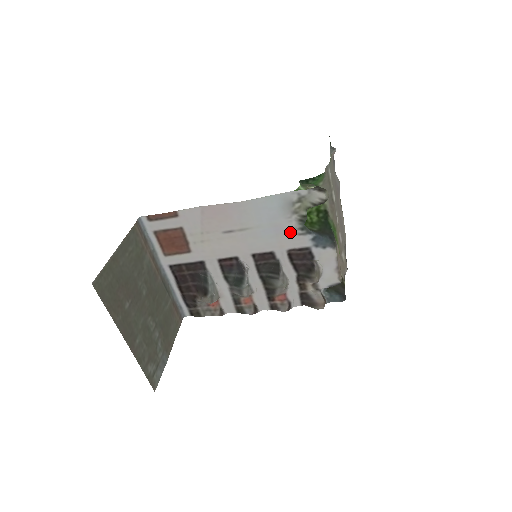
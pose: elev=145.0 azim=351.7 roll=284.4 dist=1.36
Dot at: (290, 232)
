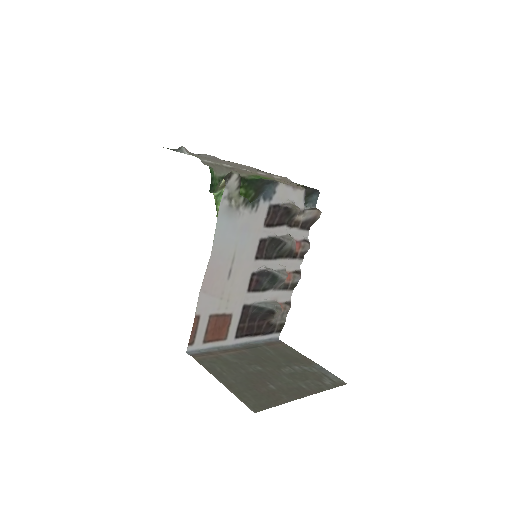
Dot at: (251, 218)
